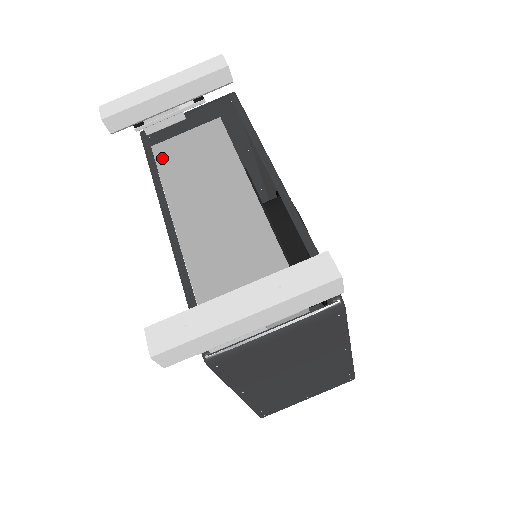
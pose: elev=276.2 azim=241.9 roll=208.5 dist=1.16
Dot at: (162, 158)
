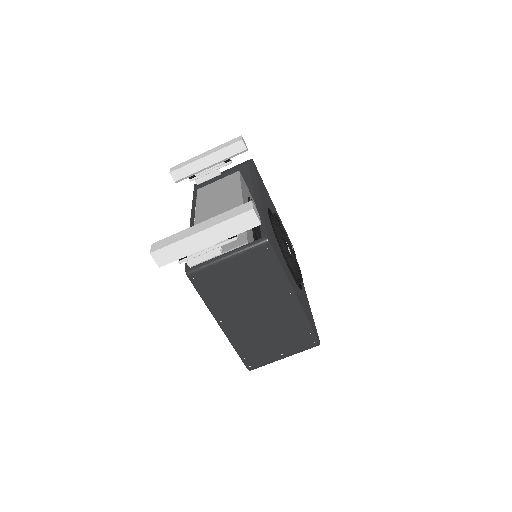
Dot at: (201, 193)
